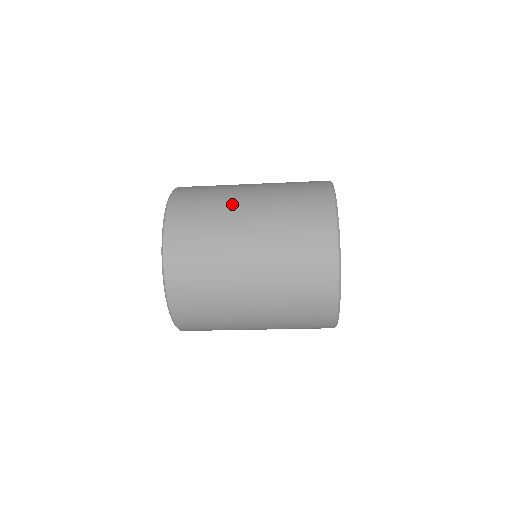
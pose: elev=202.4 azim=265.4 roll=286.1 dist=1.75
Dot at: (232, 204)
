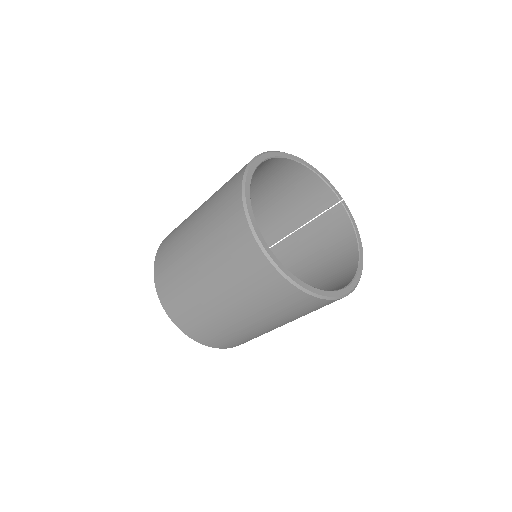
Dot at: occluded
